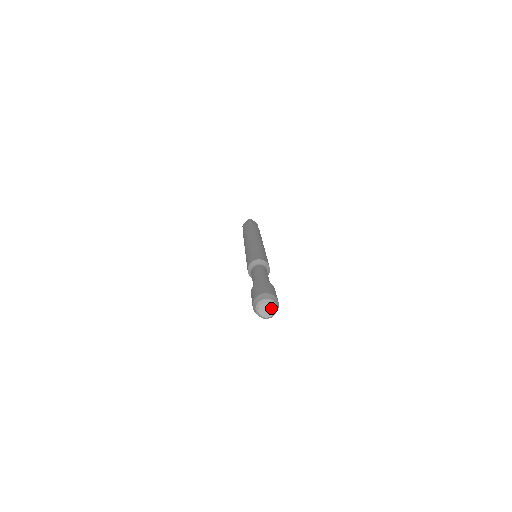
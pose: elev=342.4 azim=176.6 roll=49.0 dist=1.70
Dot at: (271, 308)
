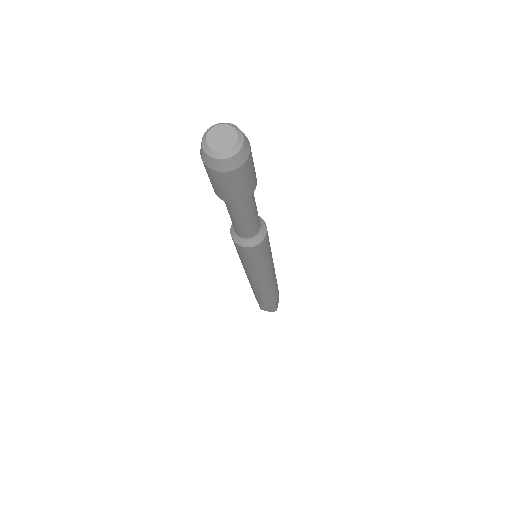
Dot at: (227, 131)
